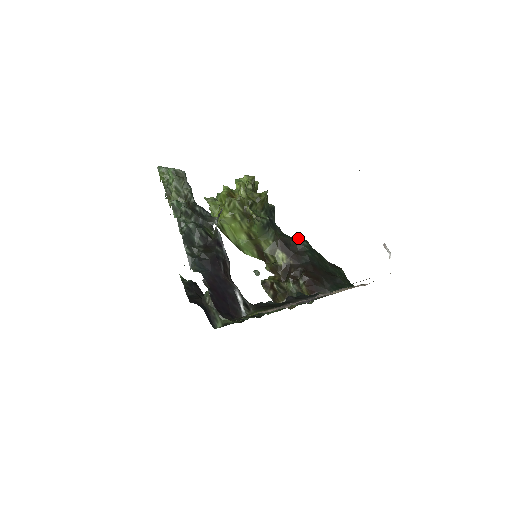
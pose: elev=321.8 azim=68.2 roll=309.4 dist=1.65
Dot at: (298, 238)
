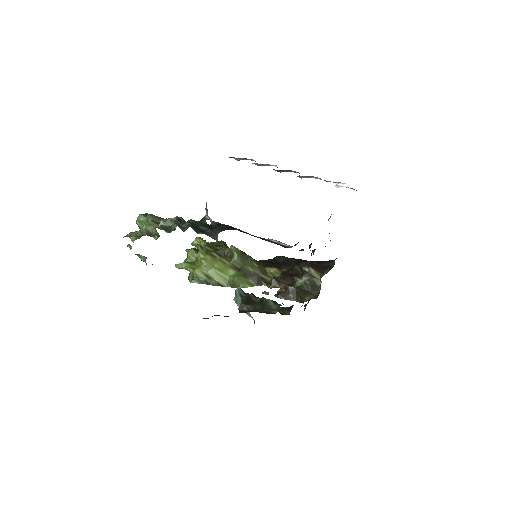
Dot at: occluded
